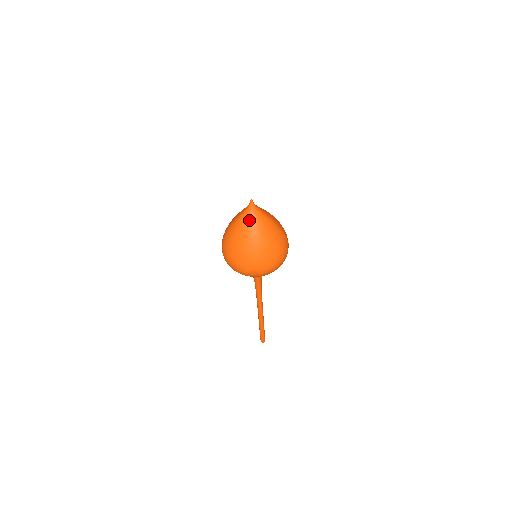
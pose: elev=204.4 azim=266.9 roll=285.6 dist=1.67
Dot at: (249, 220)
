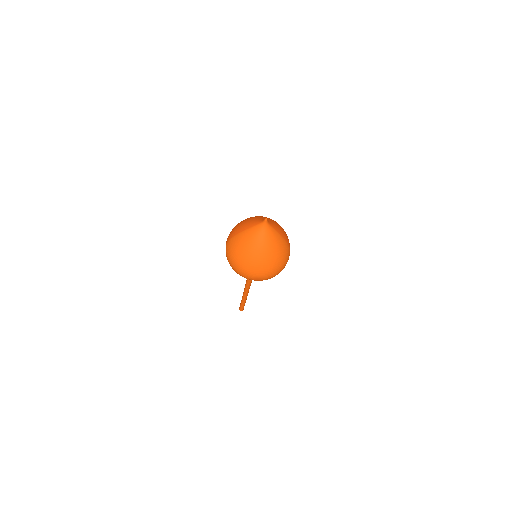
Dot at: (260, 236)
